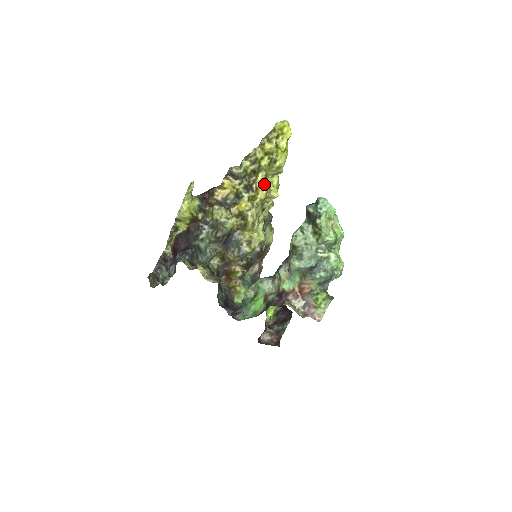
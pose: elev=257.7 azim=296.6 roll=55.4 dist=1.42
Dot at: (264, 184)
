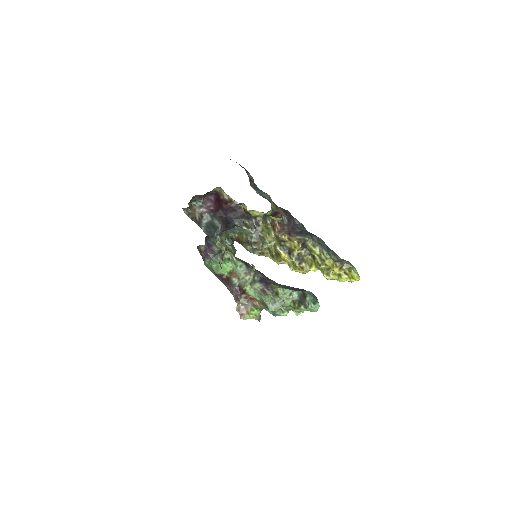
Dot at: occluded
